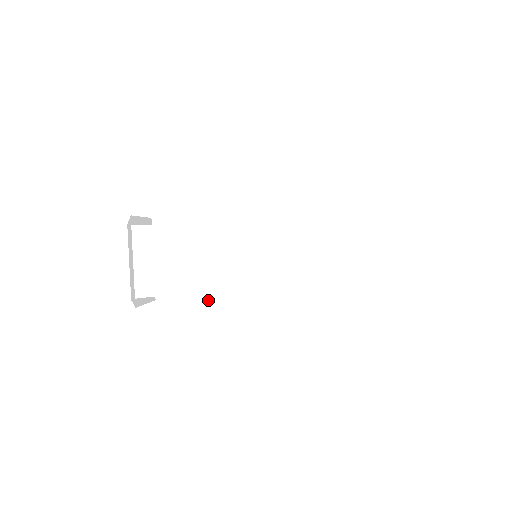
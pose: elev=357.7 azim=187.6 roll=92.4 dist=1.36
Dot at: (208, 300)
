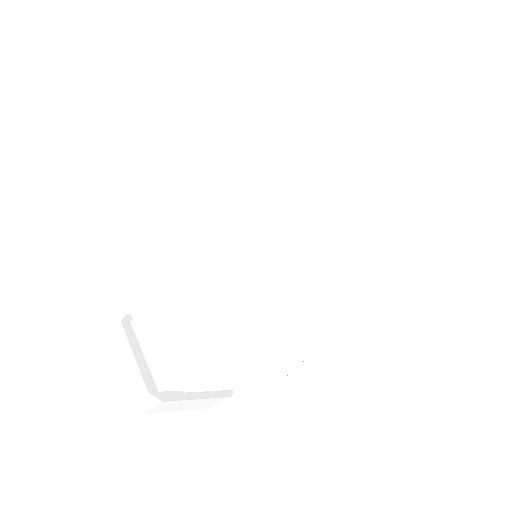
Dot at: (181, 314)
